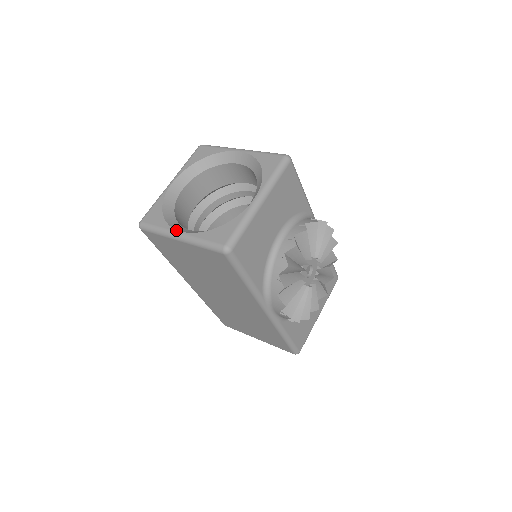
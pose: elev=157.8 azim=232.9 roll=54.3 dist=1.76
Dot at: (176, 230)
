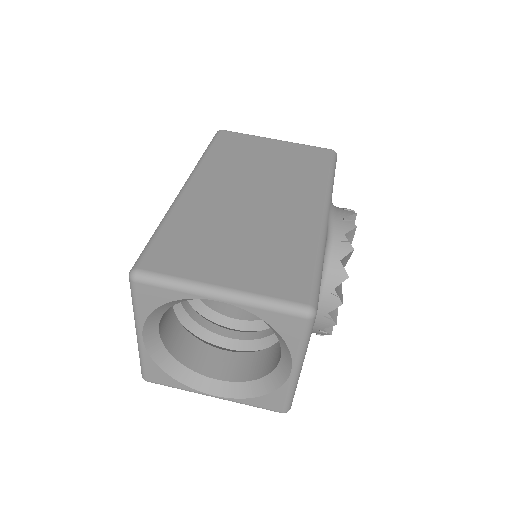
Dot at: (206, 394)
